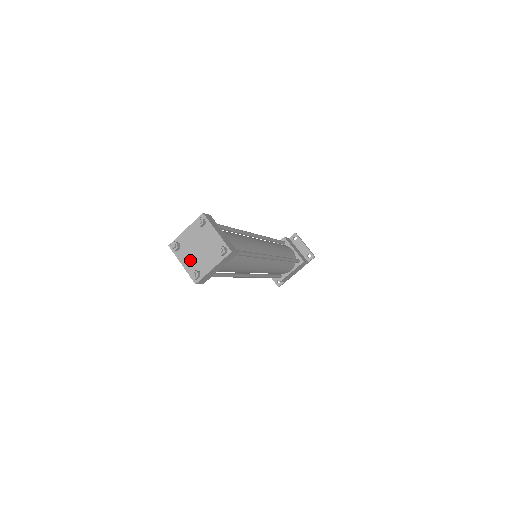
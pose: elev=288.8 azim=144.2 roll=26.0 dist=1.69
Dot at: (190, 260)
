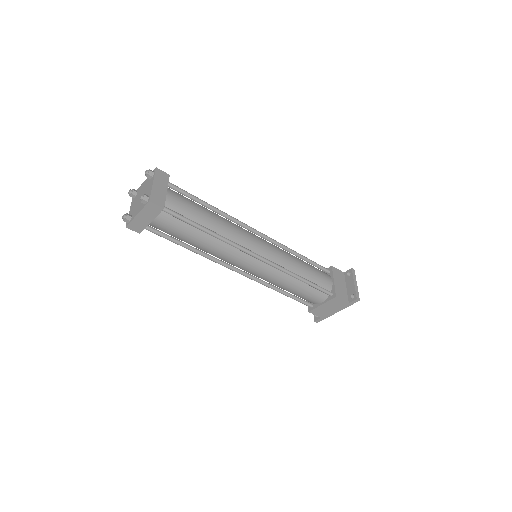
Dot at: (134, 206)
